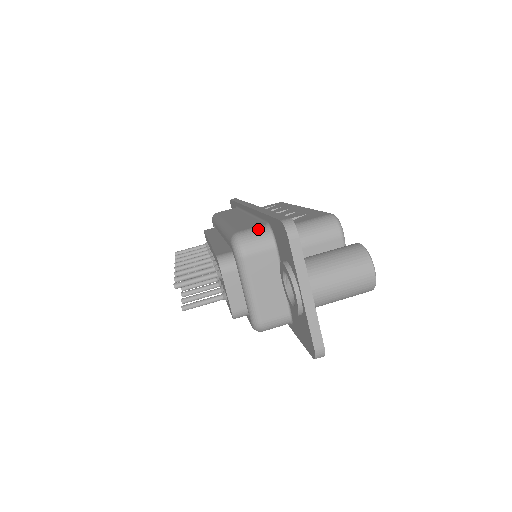
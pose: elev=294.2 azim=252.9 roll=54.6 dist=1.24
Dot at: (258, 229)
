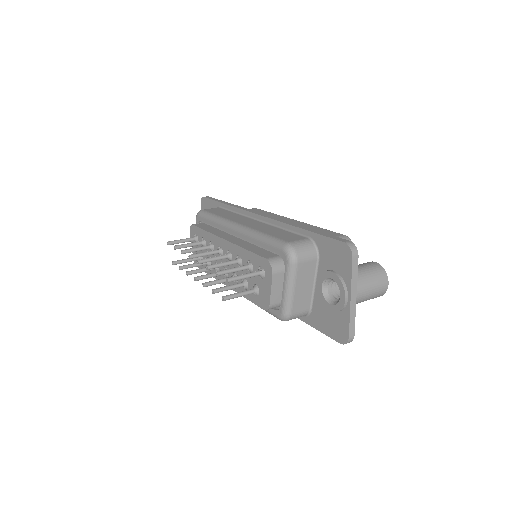
Dot at: (305, 242)
